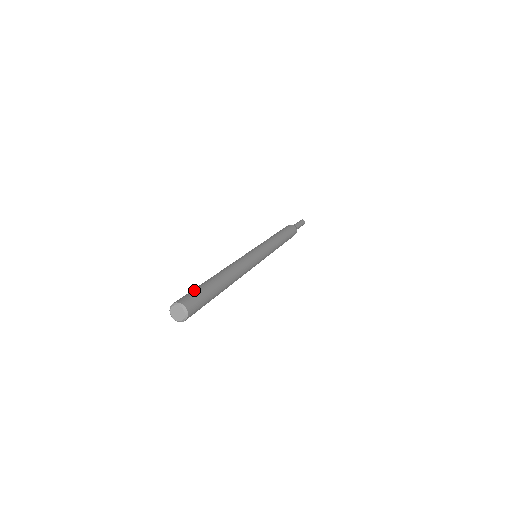
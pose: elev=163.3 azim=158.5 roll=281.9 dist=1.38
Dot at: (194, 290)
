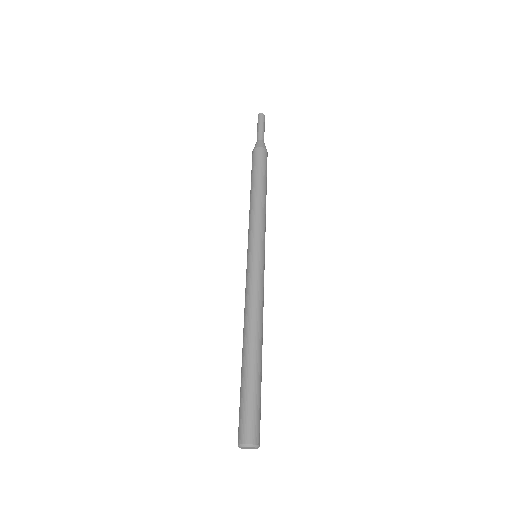
Dot at: (244, 405)
